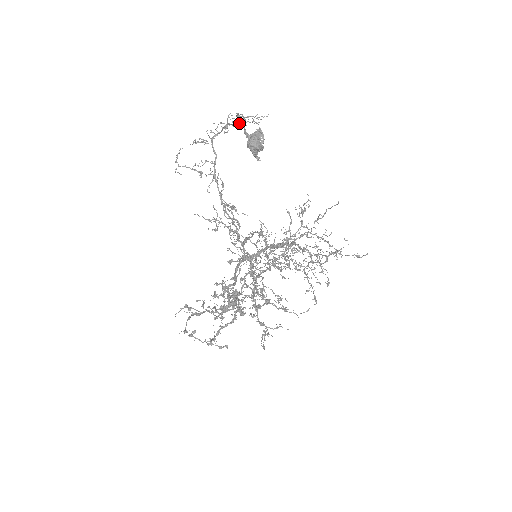
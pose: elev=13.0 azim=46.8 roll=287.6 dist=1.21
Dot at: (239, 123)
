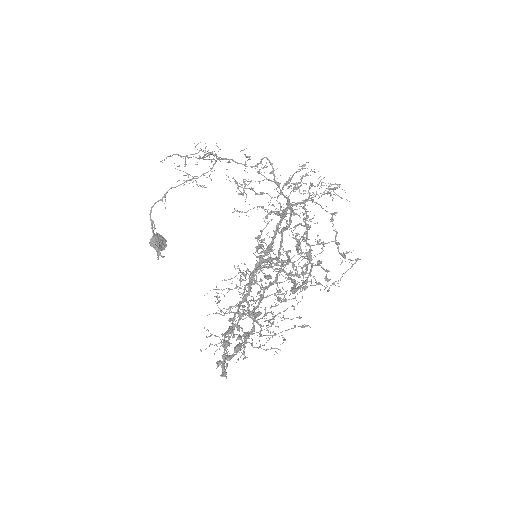
Dot at: occluded
